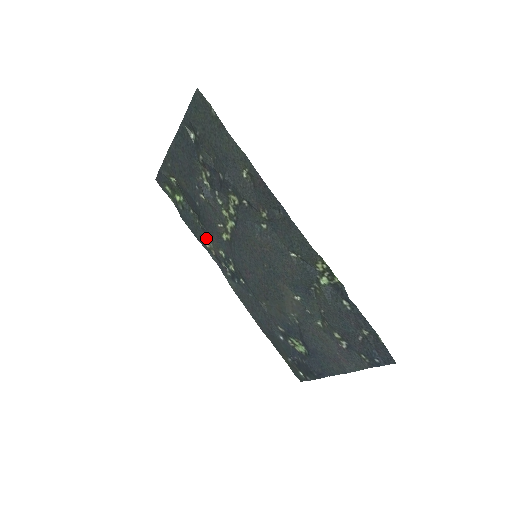
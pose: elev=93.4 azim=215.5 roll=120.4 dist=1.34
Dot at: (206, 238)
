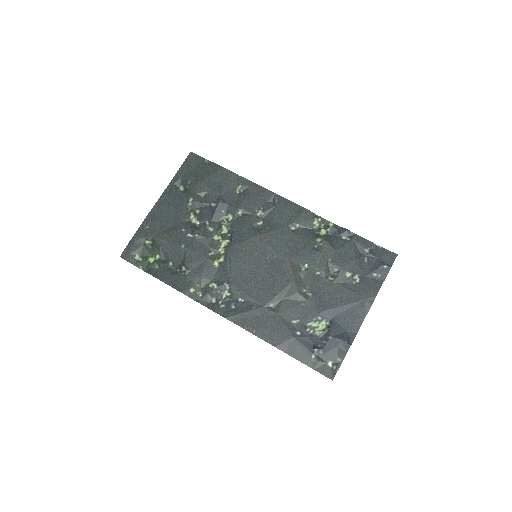
Dot at: (190, 282)
